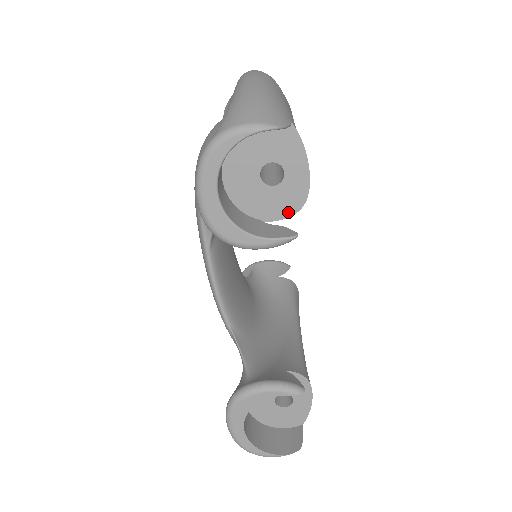
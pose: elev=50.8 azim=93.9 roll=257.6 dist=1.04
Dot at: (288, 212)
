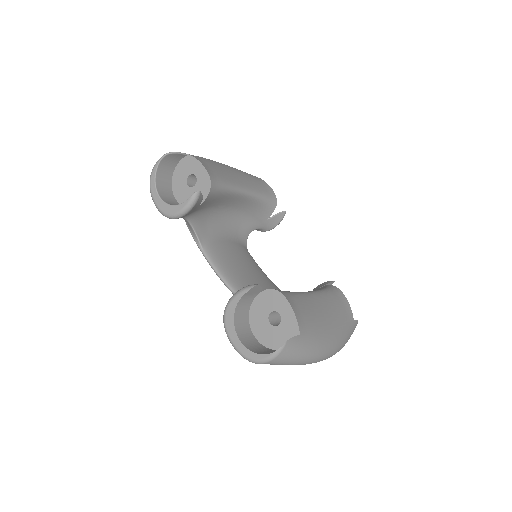
Dot at: (207, 192)
